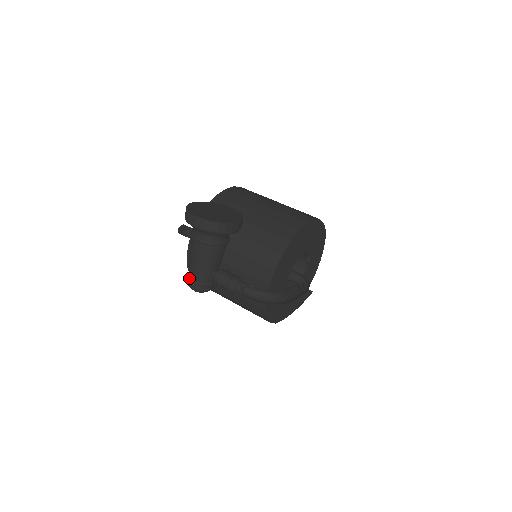
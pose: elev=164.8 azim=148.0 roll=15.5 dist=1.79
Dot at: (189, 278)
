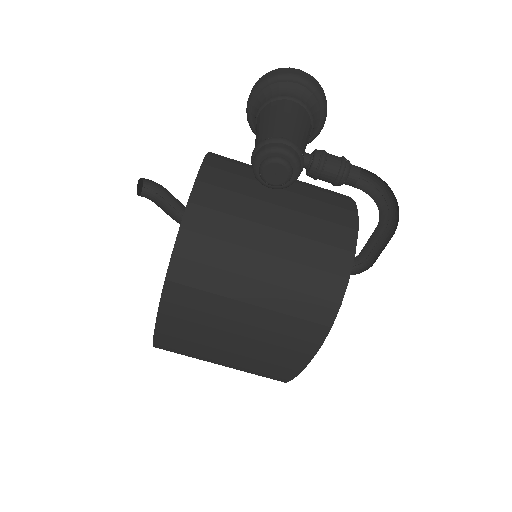
Dot at: (278, 136)
